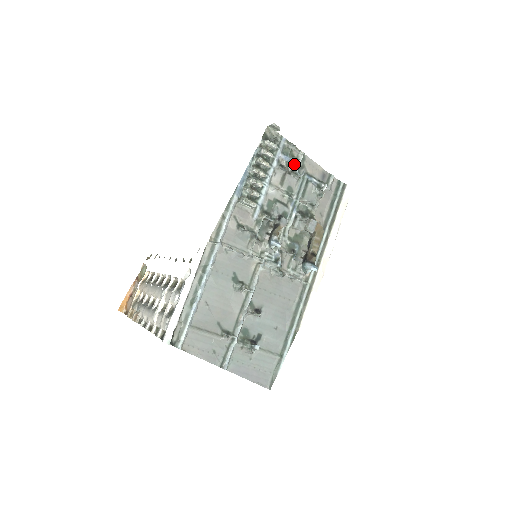
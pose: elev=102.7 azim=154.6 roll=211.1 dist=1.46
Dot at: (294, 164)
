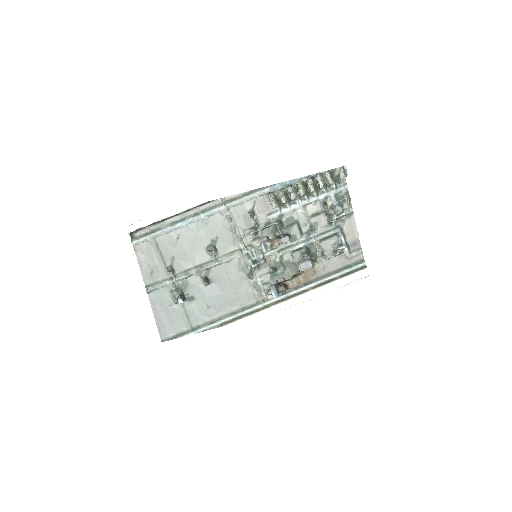
Dot at: (336, 210)
